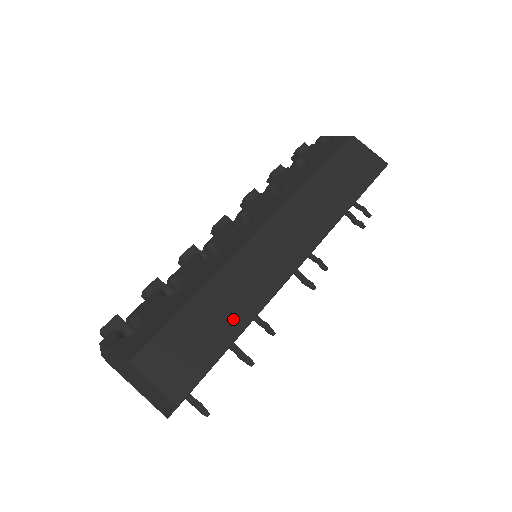
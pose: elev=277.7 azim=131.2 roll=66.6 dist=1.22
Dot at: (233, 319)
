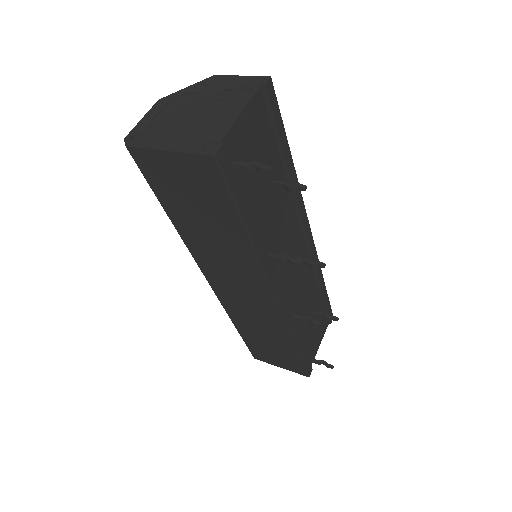
Dot at: occluded
